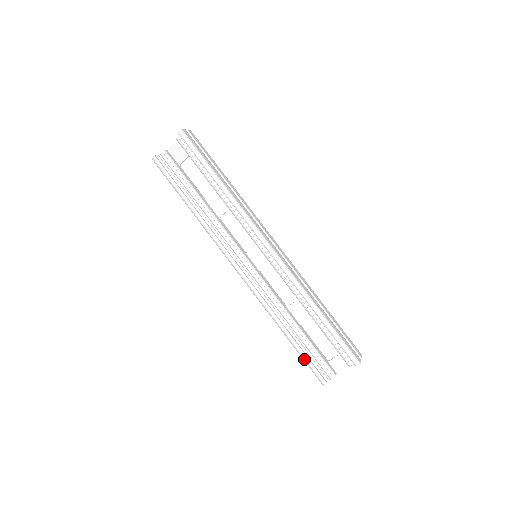
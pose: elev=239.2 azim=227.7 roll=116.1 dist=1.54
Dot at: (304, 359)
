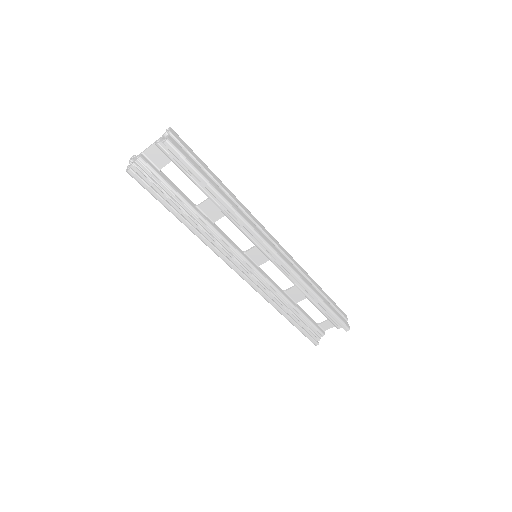
Dot at: (301, 331)
